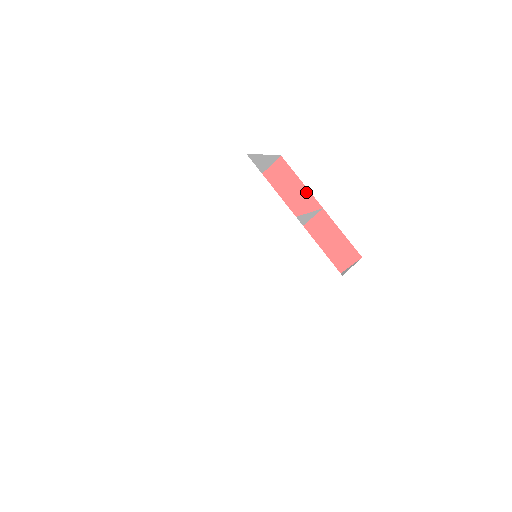
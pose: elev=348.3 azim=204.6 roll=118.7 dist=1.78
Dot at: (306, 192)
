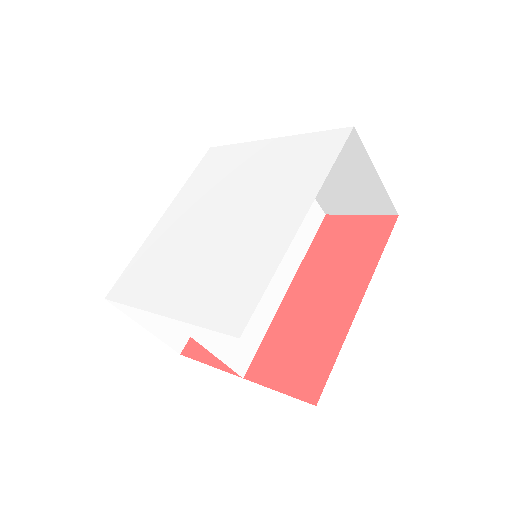
Dot at: occluded
